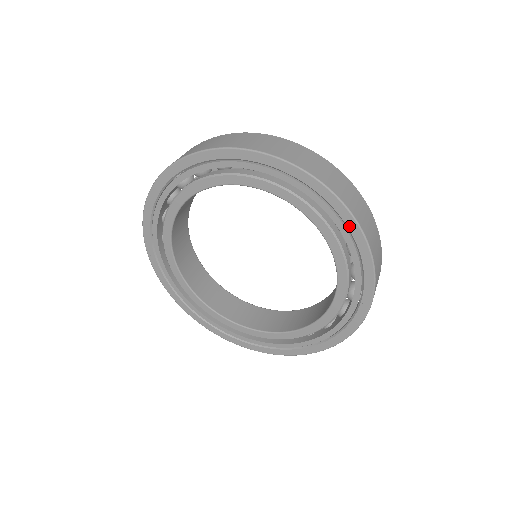
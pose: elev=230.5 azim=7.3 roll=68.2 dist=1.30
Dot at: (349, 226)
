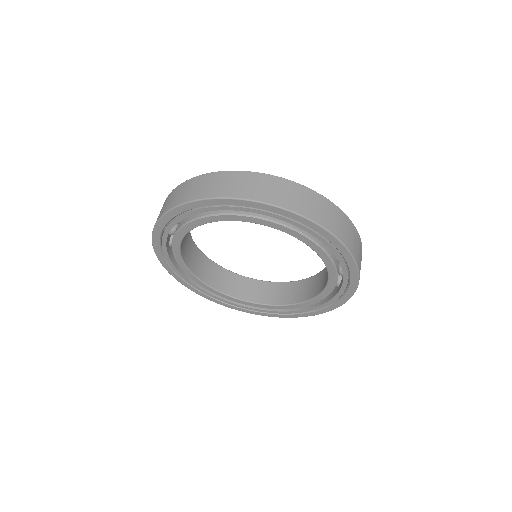
Dot at: (350, 267)
